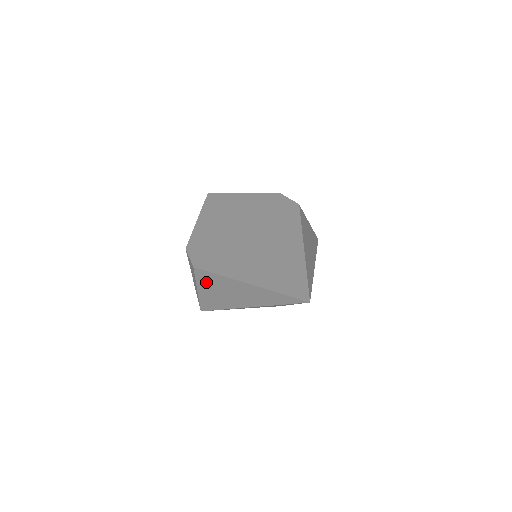
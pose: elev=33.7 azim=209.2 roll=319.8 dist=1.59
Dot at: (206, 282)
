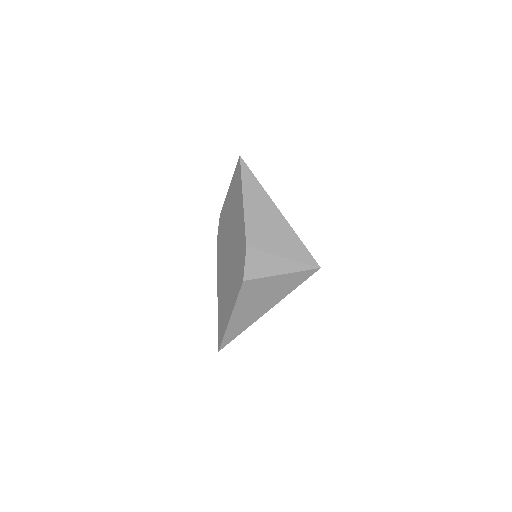
Dot at: occluded
